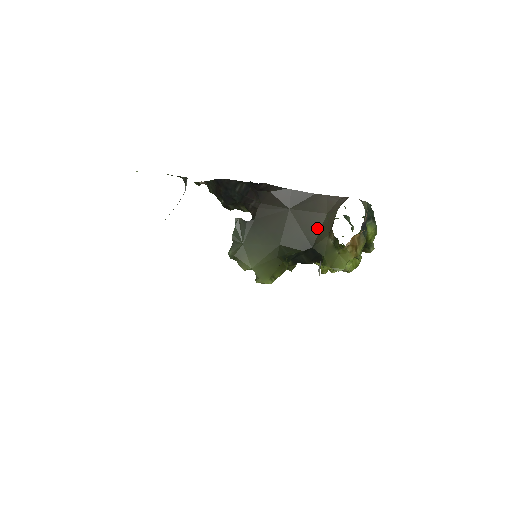
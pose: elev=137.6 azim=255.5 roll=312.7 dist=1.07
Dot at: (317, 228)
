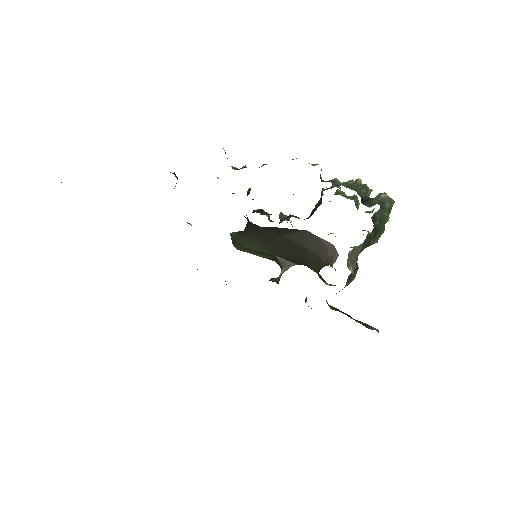
Dot at: (308, 258)
